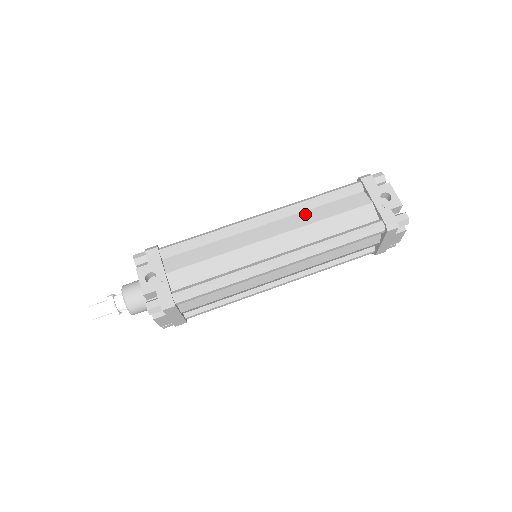
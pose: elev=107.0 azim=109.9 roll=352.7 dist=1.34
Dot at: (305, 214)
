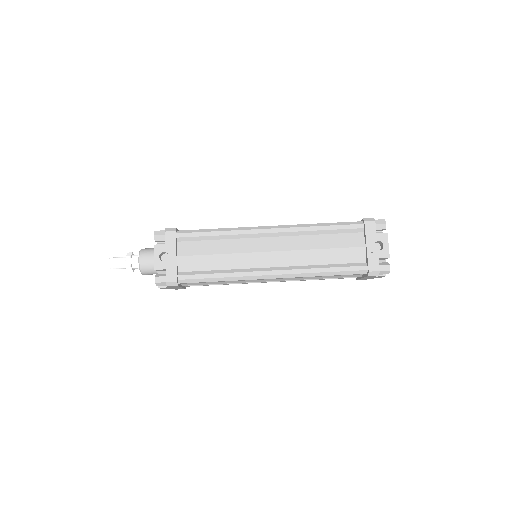
Dot at: (306, 238)
